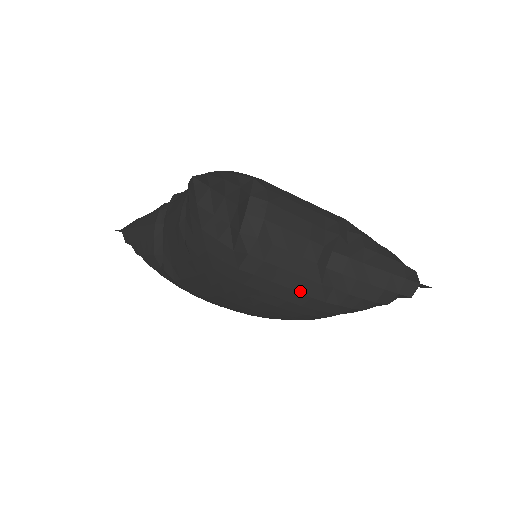
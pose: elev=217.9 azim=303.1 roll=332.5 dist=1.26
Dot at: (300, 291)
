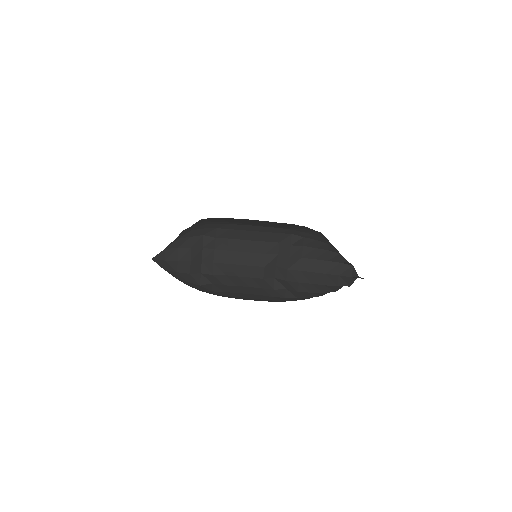
Dot at: (262, 295)
